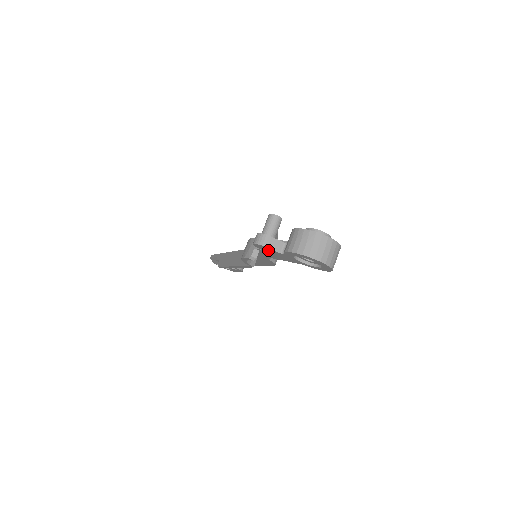
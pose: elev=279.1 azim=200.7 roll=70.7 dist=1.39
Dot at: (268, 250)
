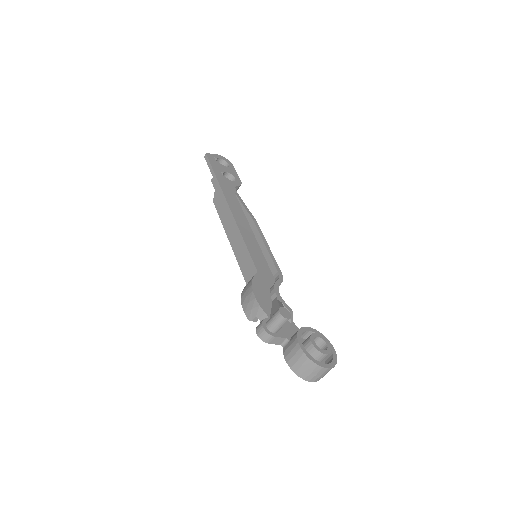
Dot at: occluded
